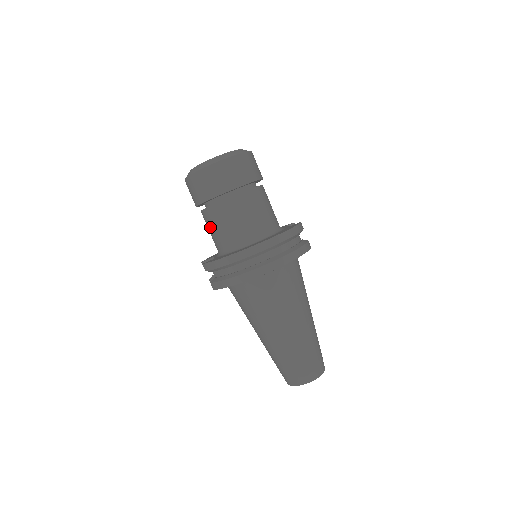
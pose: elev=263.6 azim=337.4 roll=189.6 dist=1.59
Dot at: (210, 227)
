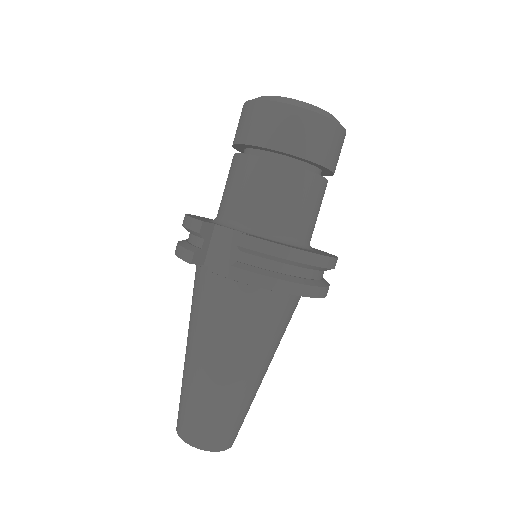
Dot at: (266, 188)
